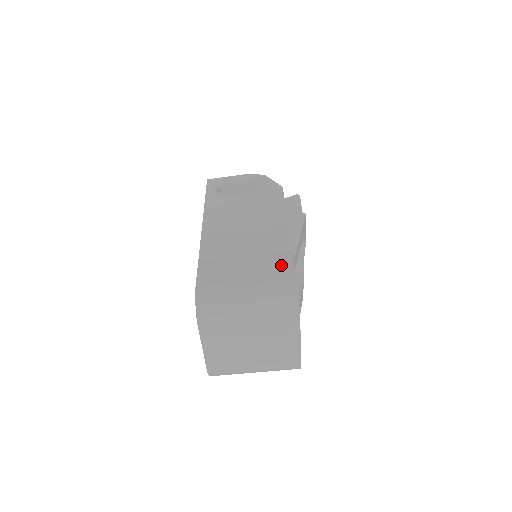
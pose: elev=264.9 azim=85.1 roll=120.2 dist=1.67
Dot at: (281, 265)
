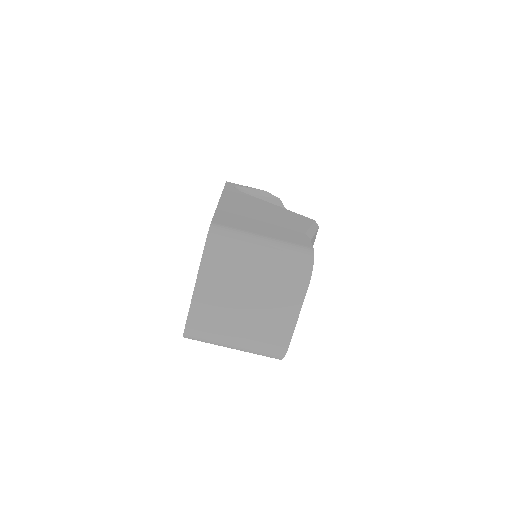
Dot at: (298, 238)
